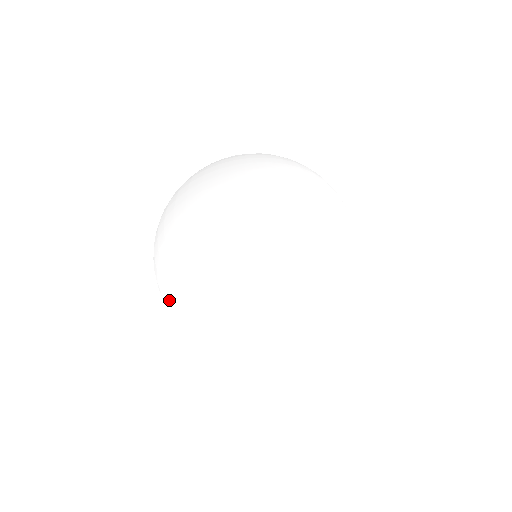
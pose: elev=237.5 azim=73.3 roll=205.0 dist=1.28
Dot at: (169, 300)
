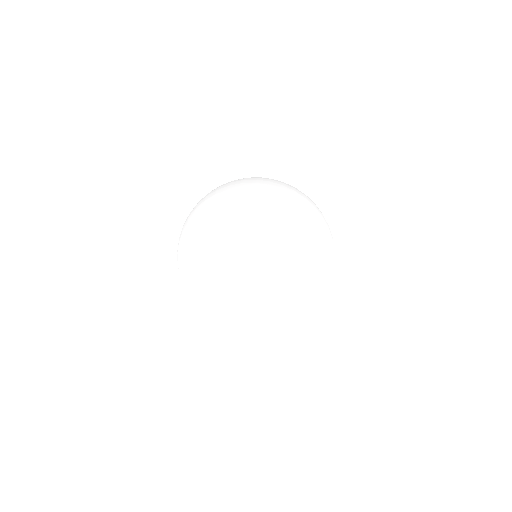
Dot at: (220, 207)
